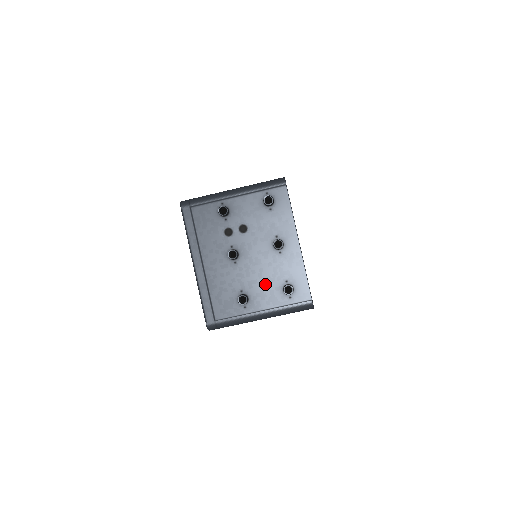
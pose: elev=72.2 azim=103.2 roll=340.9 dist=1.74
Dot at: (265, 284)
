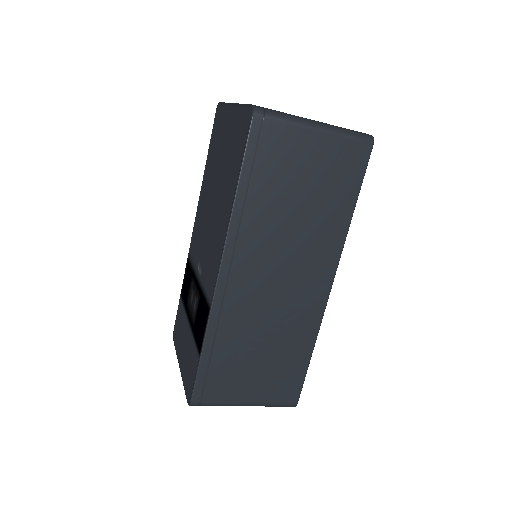
Dot at: occluded
